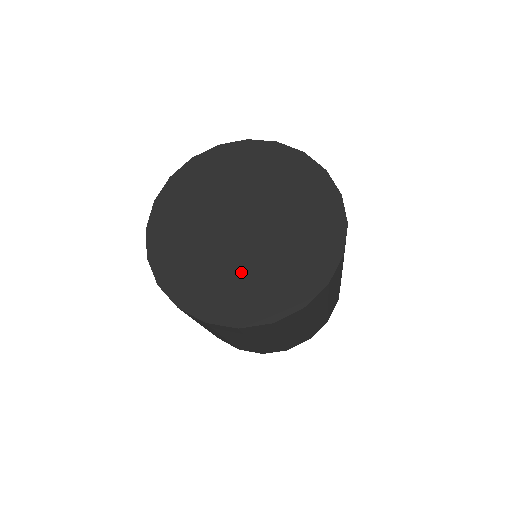
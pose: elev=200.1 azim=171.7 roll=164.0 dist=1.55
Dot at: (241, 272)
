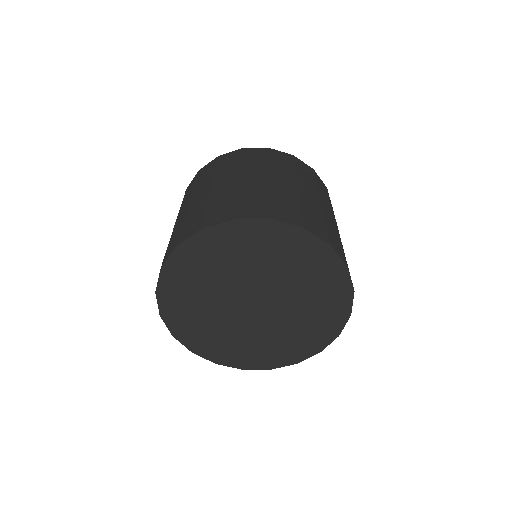
Dot at: (235, 334)
